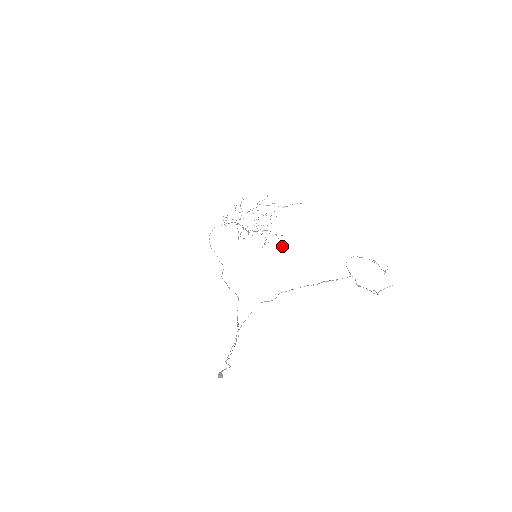
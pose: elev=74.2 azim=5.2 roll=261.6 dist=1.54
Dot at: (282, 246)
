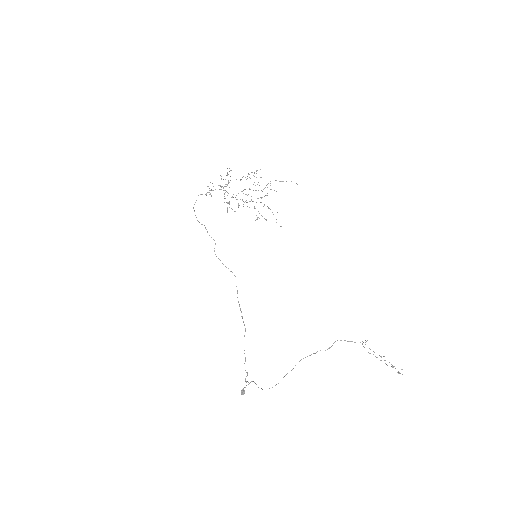
Dot at: occluded
